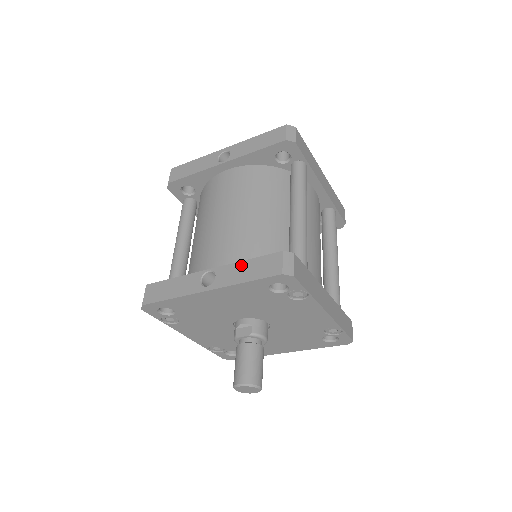
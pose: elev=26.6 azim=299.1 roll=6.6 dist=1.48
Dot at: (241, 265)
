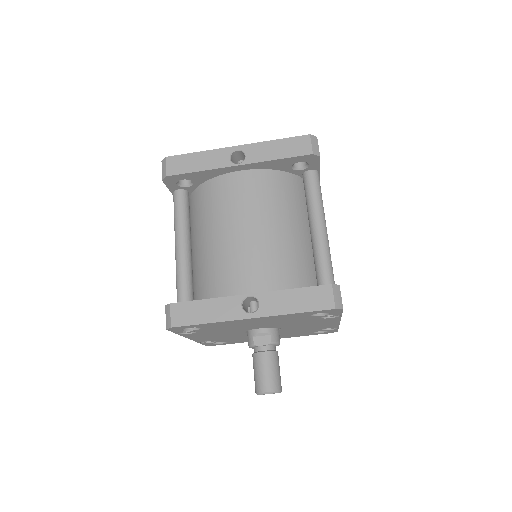
Dot at: (287, 294)
